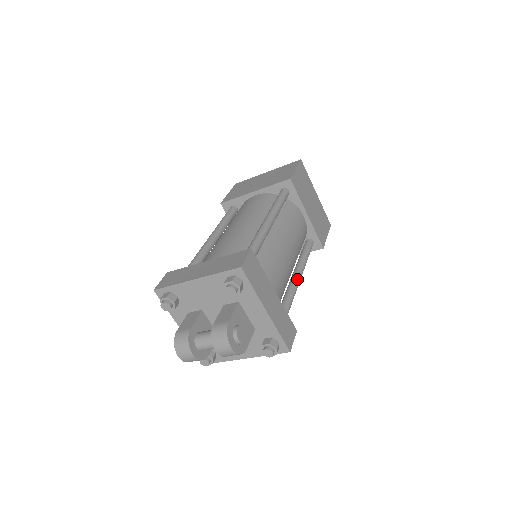
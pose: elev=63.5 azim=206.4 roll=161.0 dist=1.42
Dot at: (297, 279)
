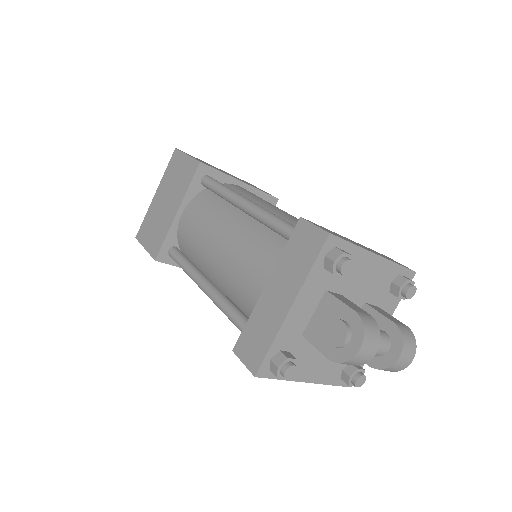
Dot at: occluded
